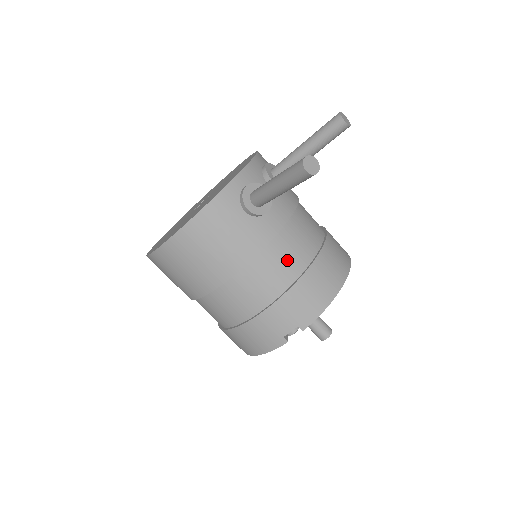
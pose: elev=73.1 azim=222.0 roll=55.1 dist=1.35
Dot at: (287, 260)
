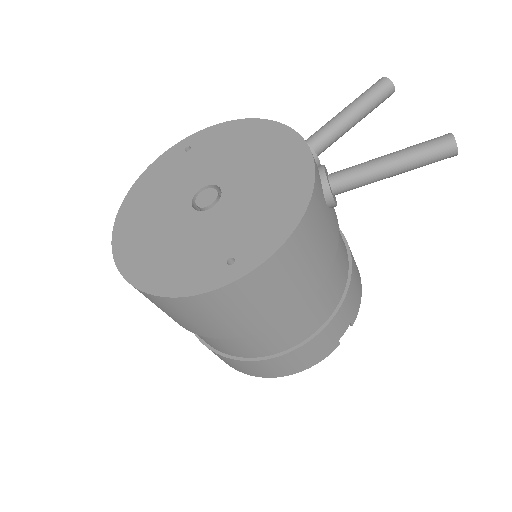
Dot at: (343, 253)
